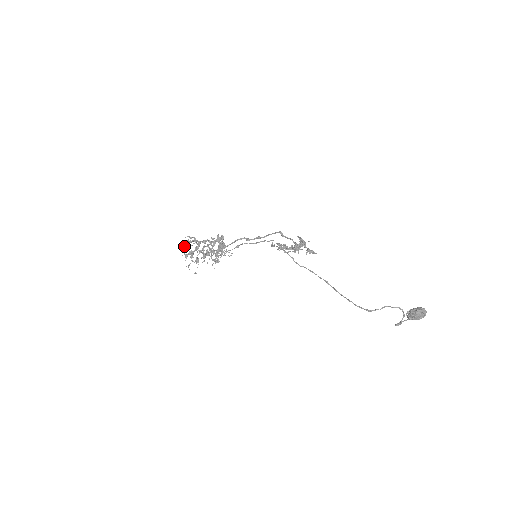
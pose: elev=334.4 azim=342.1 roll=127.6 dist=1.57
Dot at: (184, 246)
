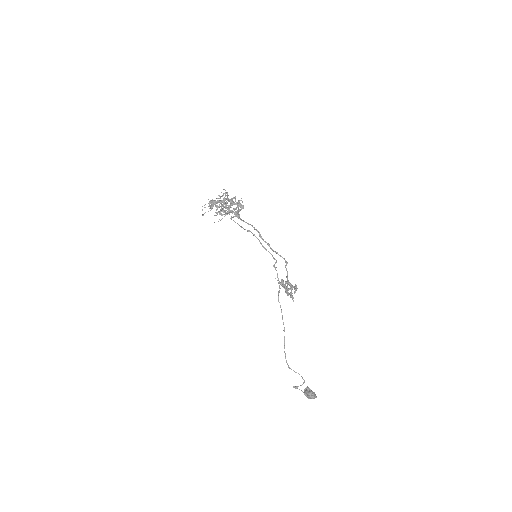
Dot at: (220, 202)
